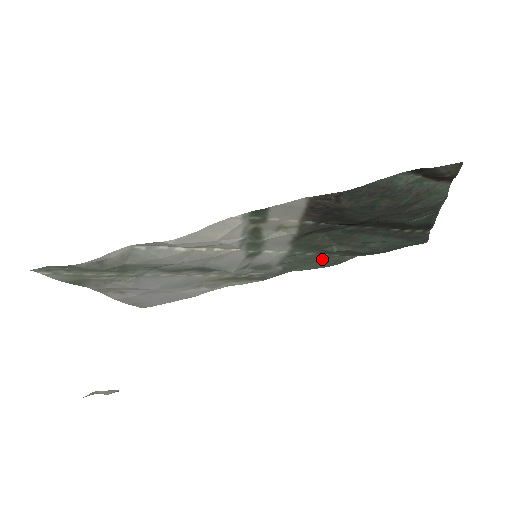
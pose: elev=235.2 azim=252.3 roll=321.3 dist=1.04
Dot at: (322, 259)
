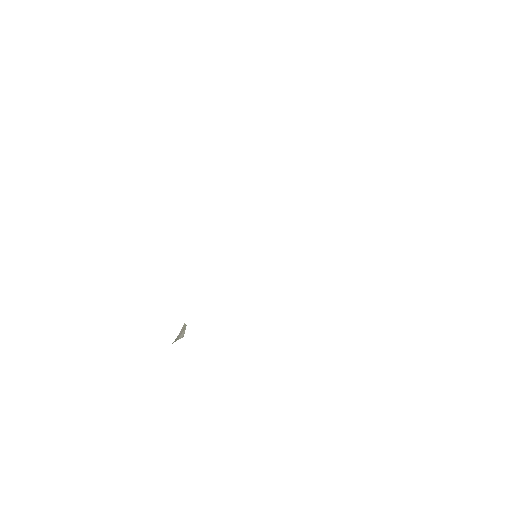
Dot at: occluded
